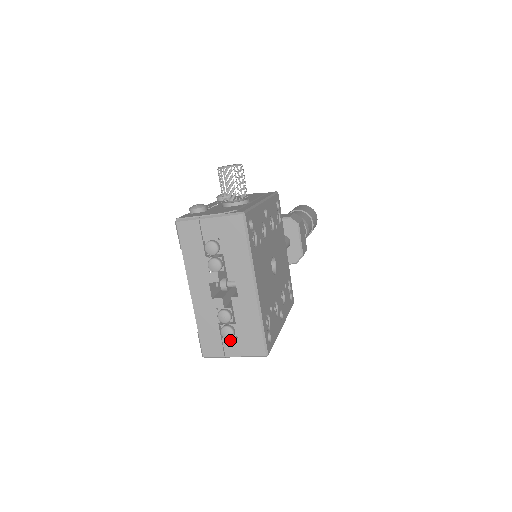
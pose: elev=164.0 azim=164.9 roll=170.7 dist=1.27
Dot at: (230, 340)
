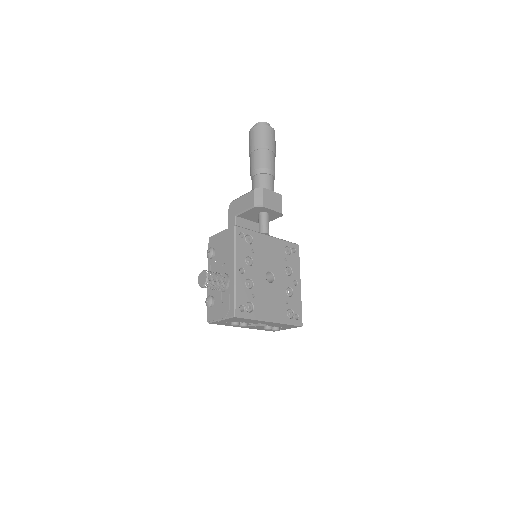
Dot at: (280, 328)
